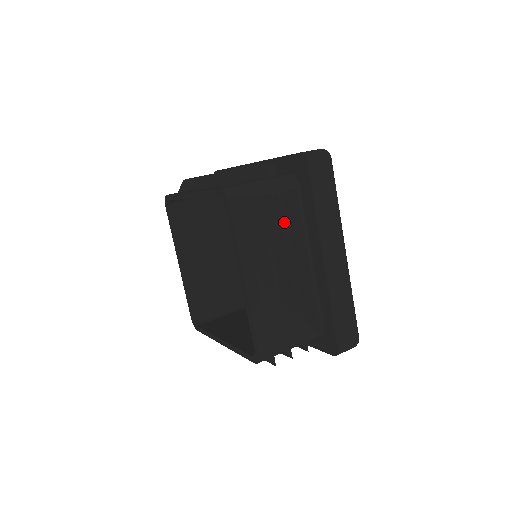
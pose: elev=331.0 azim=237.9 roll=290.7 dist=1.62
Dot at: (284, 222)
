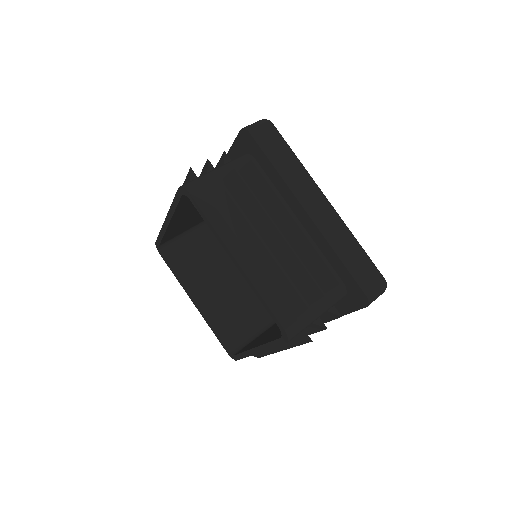
Dot at: (254, 195)
